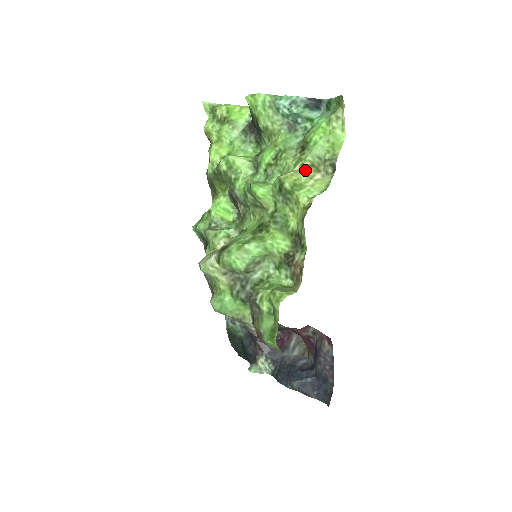
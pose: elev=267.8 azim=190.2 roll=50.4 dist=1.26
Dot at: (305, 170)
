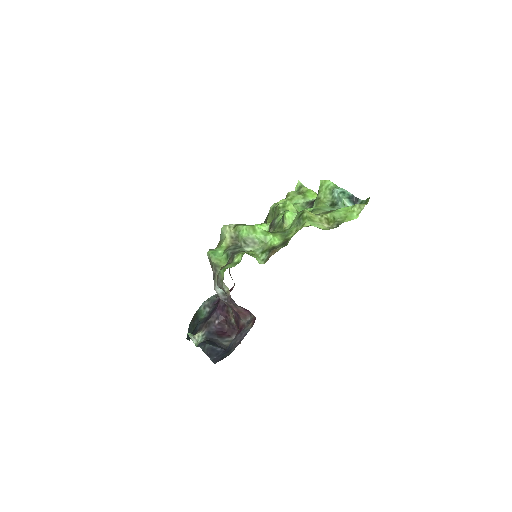
Dot at: (321, 218)
